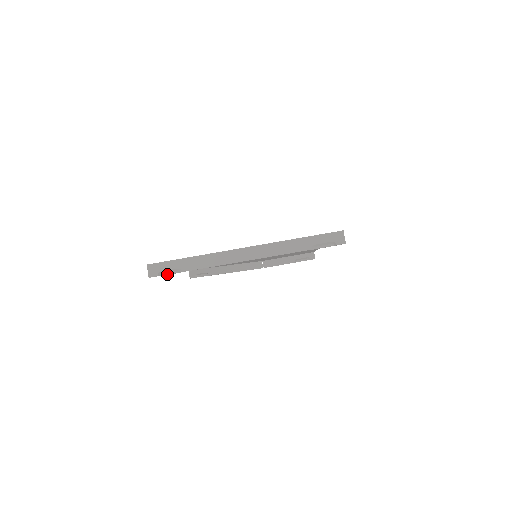
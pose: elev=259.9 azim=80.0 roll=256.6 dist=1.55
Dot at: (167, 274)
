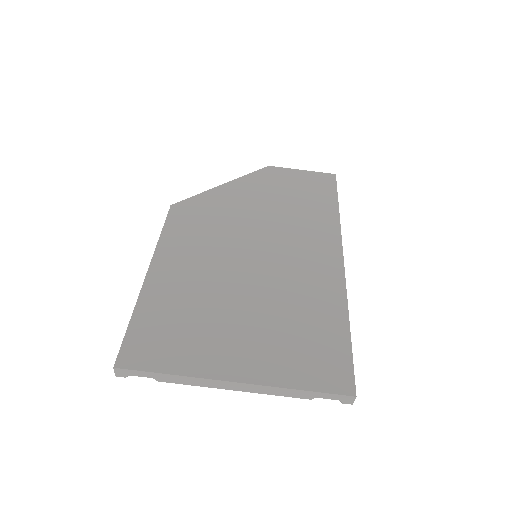
Dot at: (138, 375)
